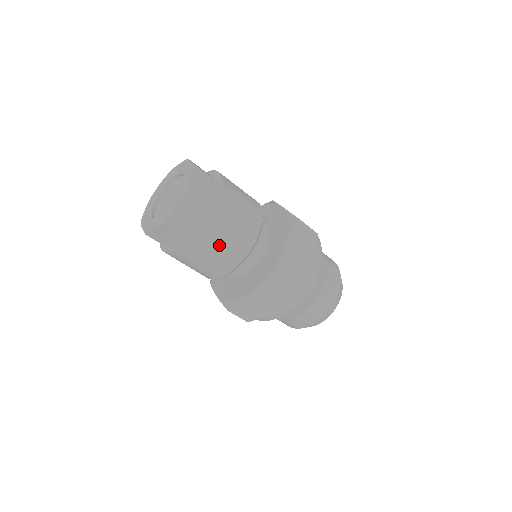
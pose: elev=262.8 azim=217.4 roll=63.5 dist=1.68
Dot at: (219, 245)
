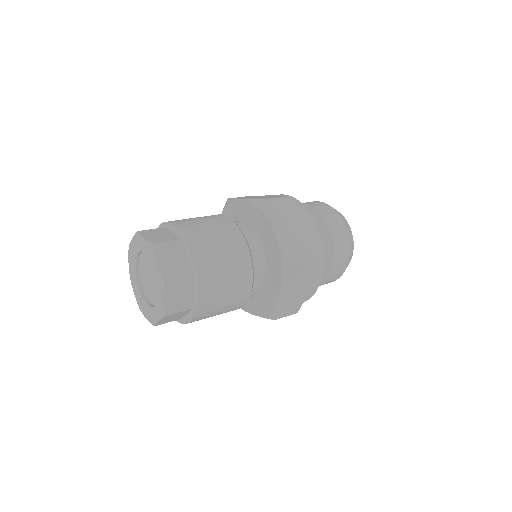
Dot at: (212, 316)
